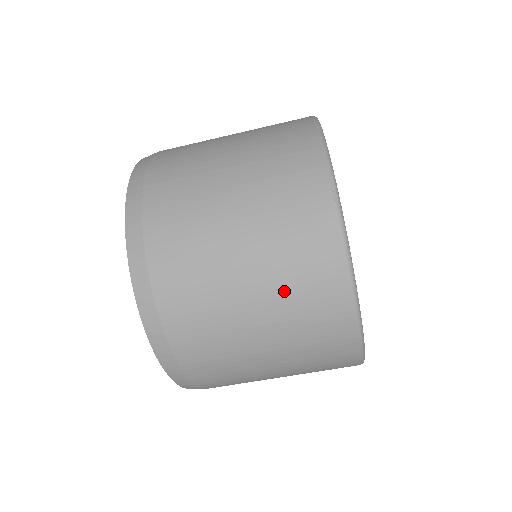
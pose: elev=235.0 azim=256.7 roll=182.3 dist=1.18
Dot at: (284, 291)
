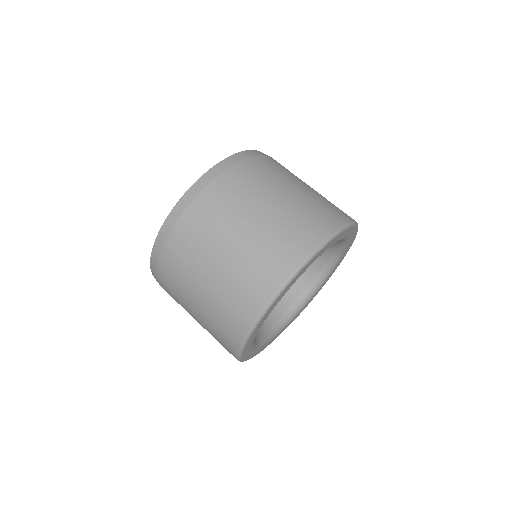
Dot at: (294, 213)
